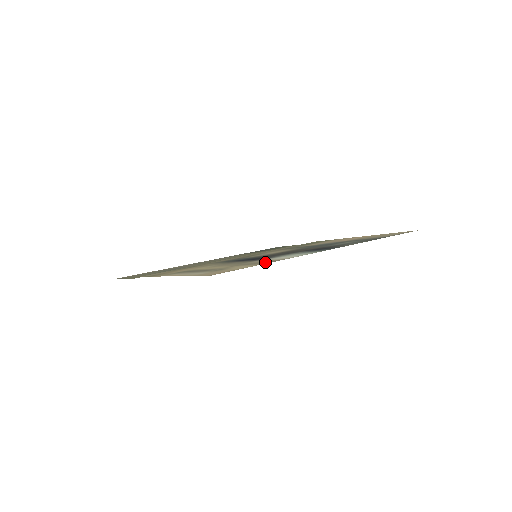
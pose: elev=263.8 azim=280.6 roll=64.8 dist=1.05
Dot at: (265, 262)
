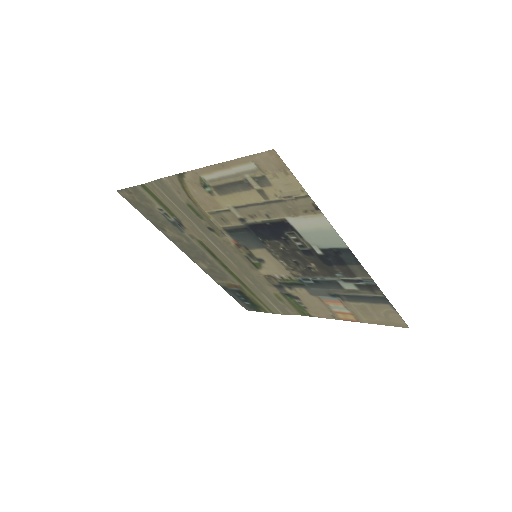
Dot at: (304, 203)
